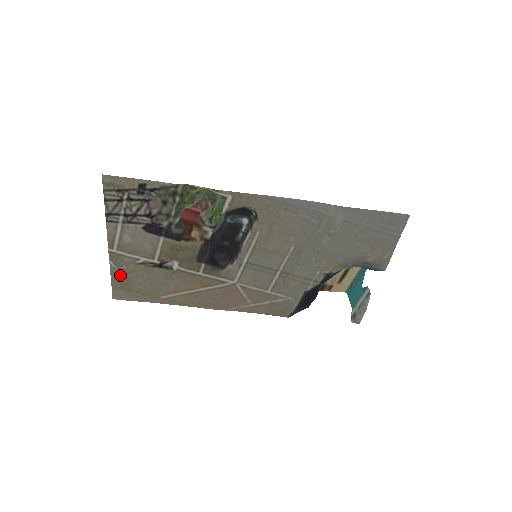
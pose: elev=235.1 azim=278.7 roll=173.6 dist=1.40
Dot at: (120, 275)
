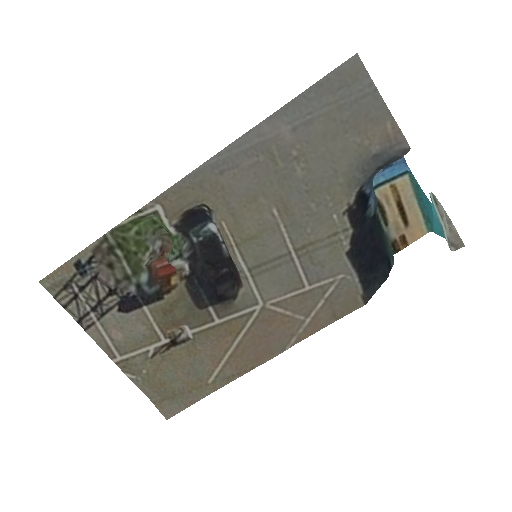
Dot at: (149, 384)
